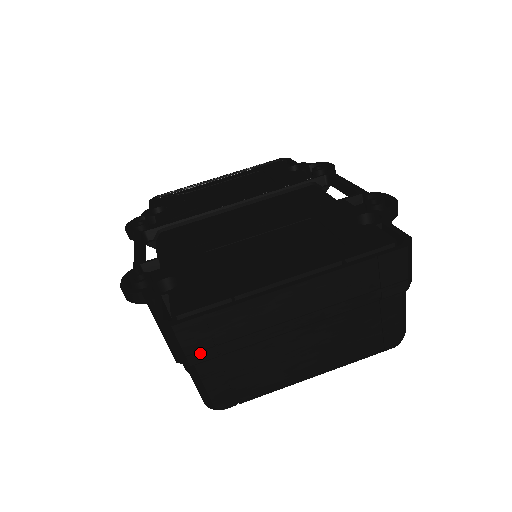
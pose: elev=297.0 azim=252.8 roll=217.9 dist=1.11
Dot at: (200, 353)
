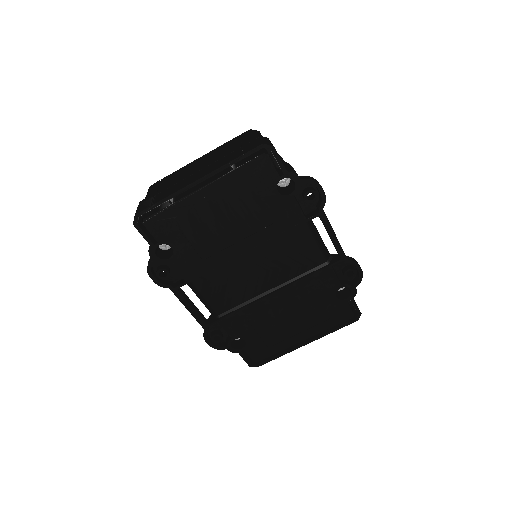
Dot at: occluded
